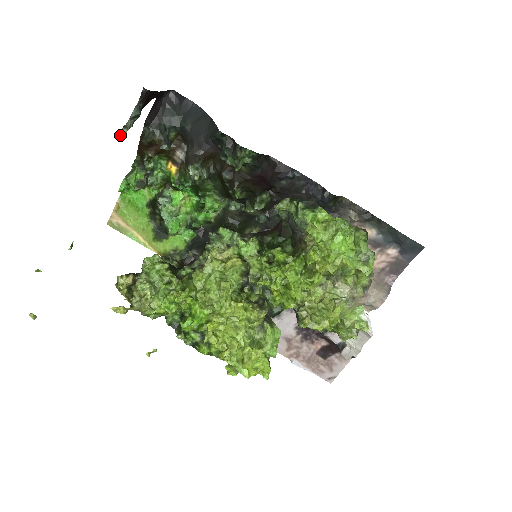
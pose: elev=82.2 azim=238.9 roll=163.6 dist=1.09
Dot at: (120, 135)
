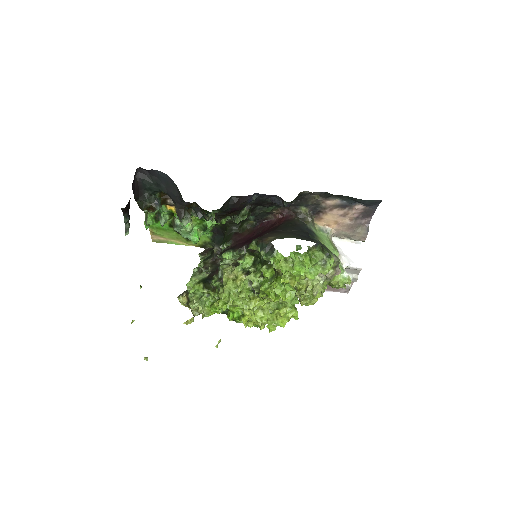
Dot at: occluded
